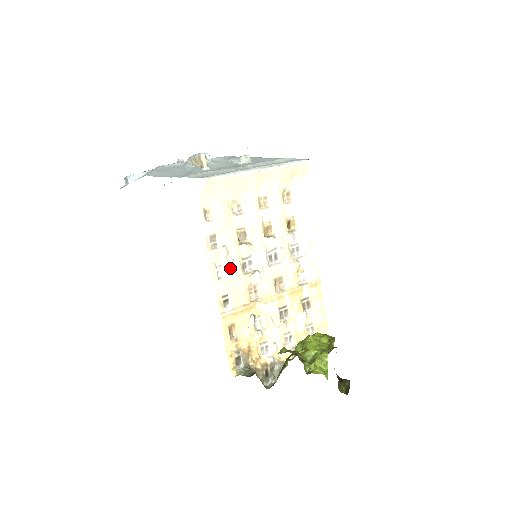
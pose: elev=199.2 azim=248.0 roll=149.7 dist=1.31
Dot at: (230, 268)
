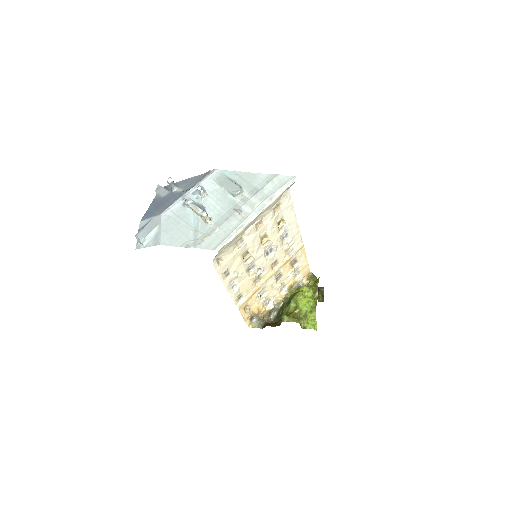
Dot at: (240, 280)
